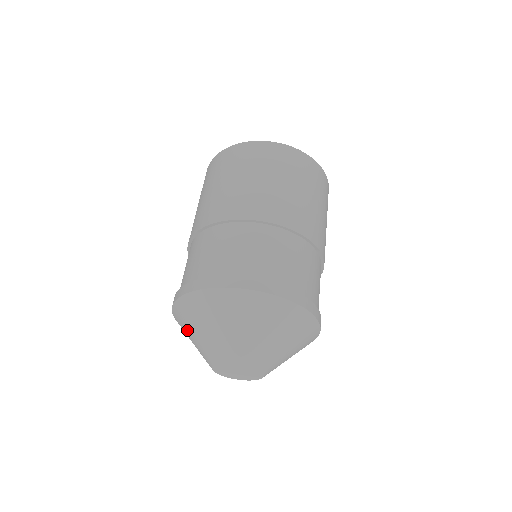
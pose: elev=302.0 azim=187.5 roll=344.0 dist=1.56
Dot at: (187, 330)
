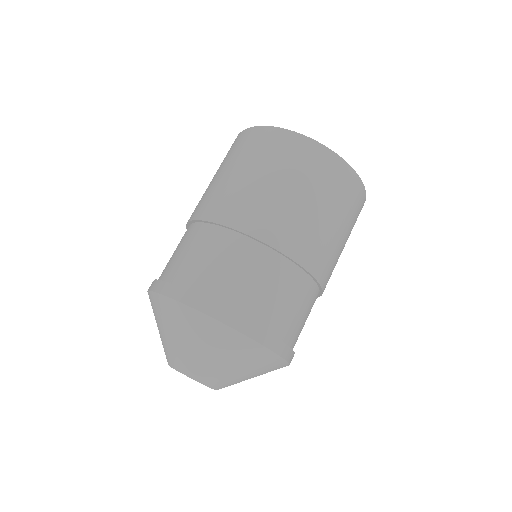
Dot at: occluded
